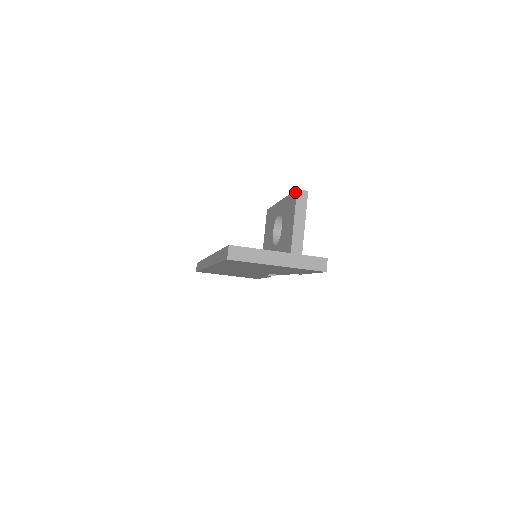
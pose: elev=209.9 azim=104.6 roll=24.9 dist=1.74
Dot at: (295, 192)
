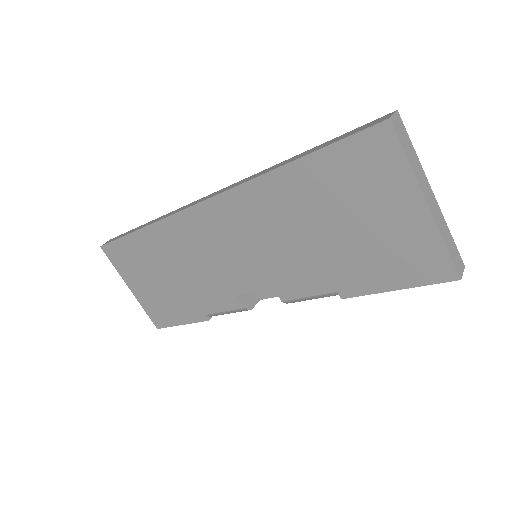
Dot at: occluded
